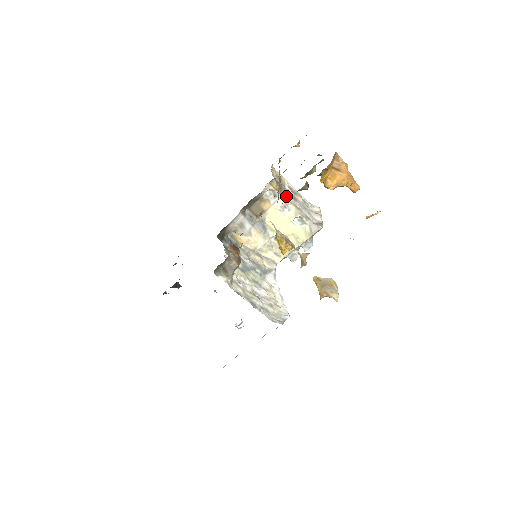
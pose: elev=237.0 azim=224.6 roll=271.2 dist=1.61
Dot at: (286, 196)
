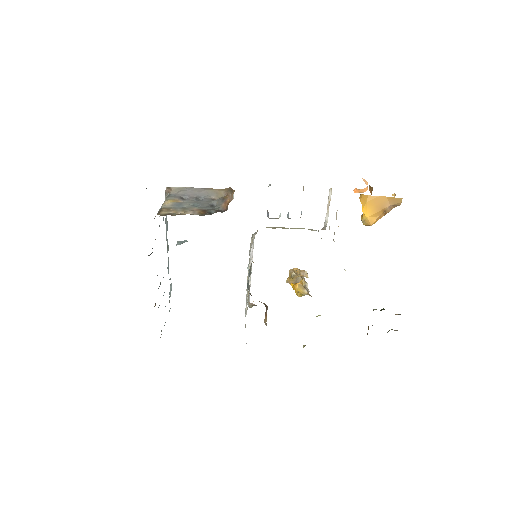
Dot at: occluded
